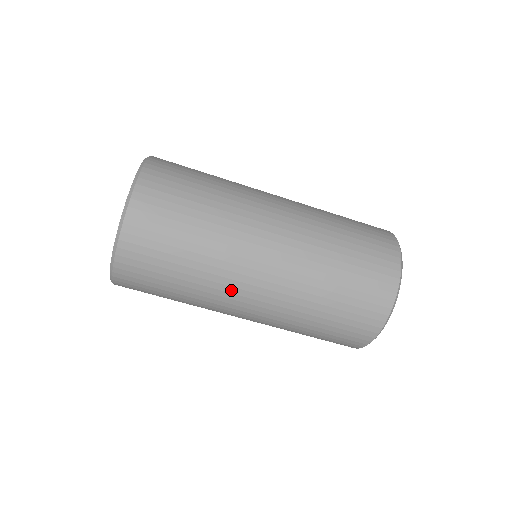
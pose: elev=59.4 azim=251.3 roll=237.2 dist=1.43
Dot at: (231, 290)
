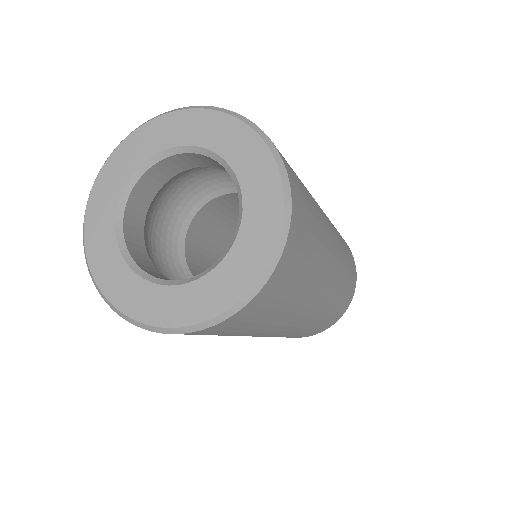
Dot at: (270, 332)
